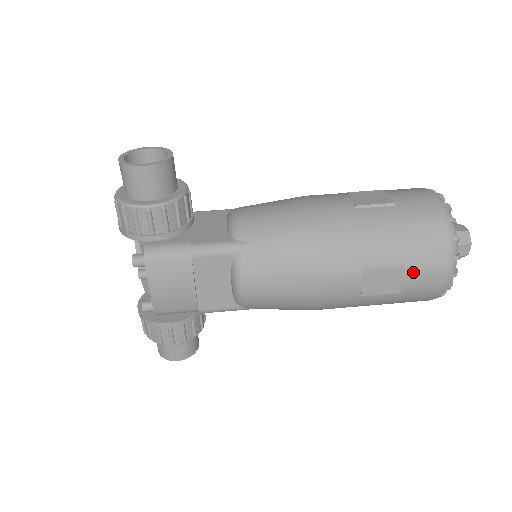
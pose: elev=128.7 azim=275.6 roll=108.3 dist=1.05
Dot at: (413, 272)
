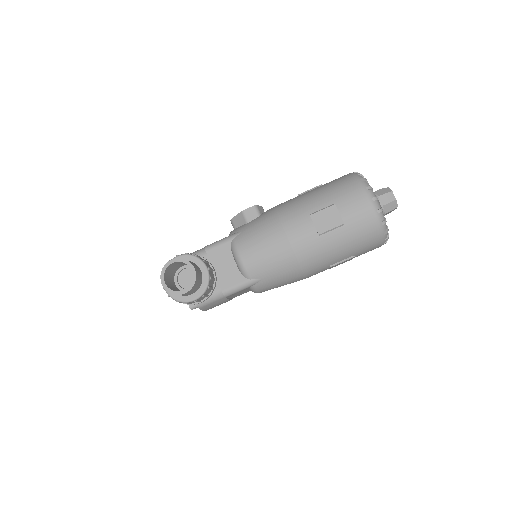
Dot at: (360, 254)
